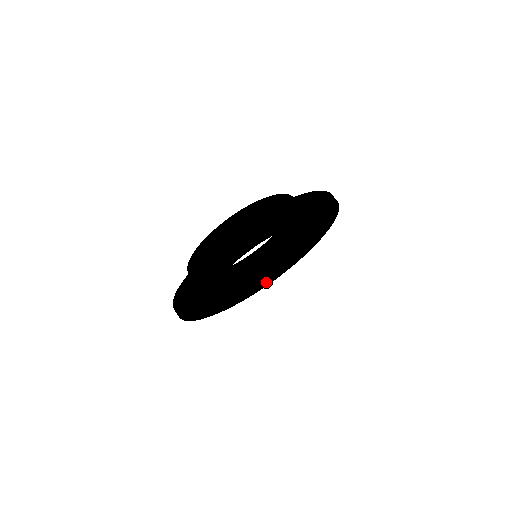
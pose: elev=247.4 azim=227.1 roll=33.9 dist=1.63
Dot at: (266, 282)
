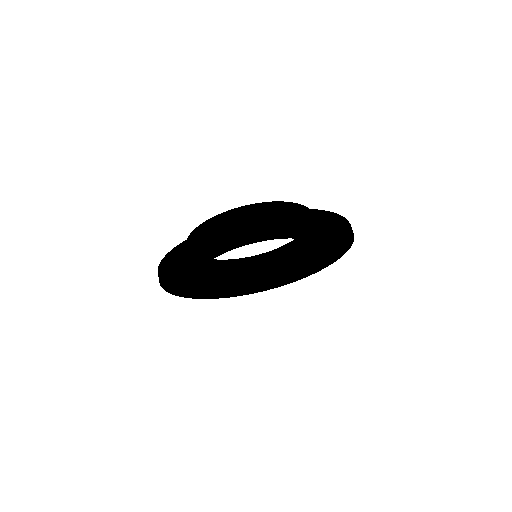
Dot at: (250, 290)
